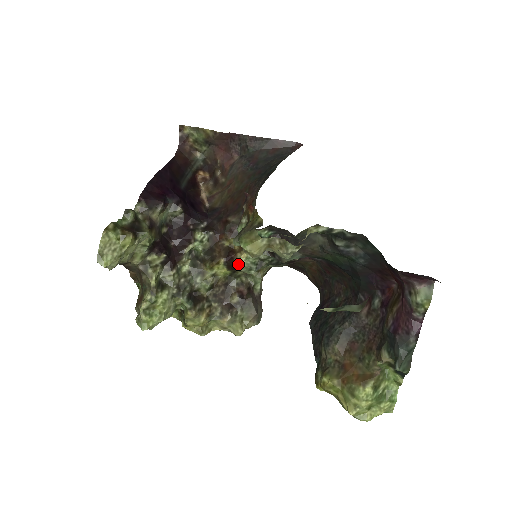
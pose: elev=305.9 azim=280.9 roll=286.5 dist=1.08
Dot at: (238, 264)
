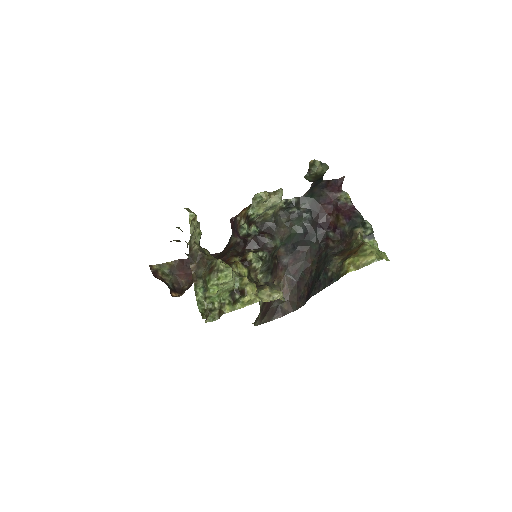
Dot at: (250, 259)
